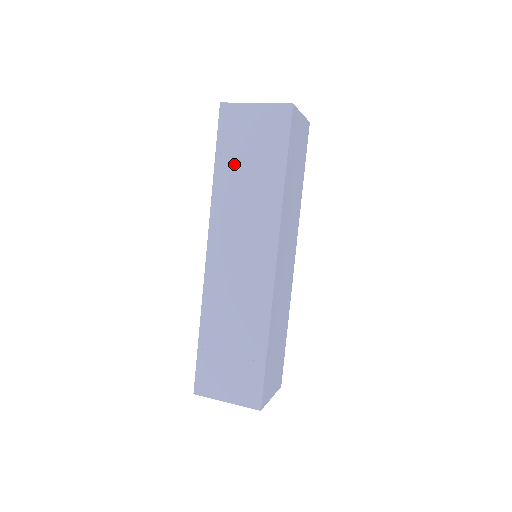
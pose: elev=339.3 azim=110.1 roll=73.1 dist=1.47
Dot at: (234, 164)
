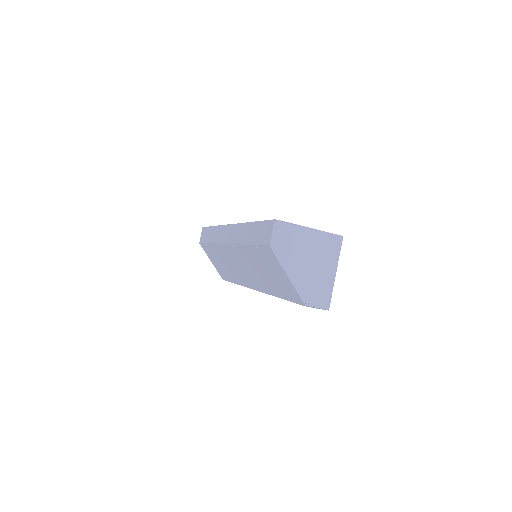
Dot at: occluded
